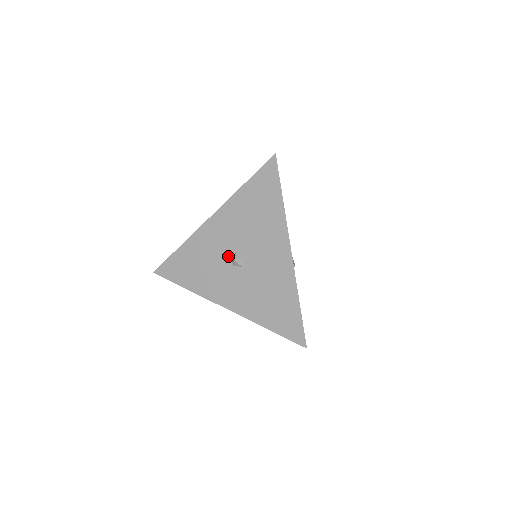
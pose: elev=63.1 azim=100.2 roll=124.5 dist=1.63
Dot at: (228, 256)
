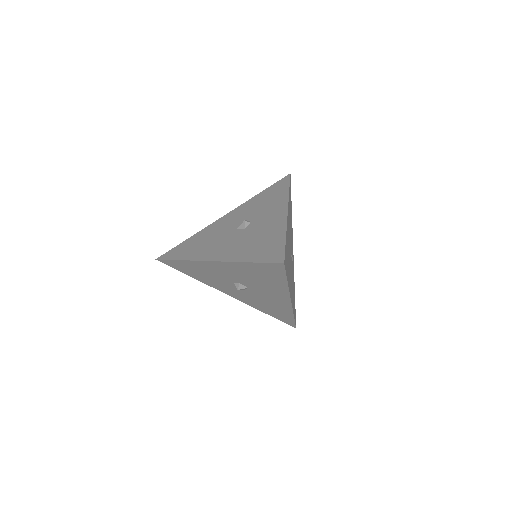
Dot at: (231, 282)
